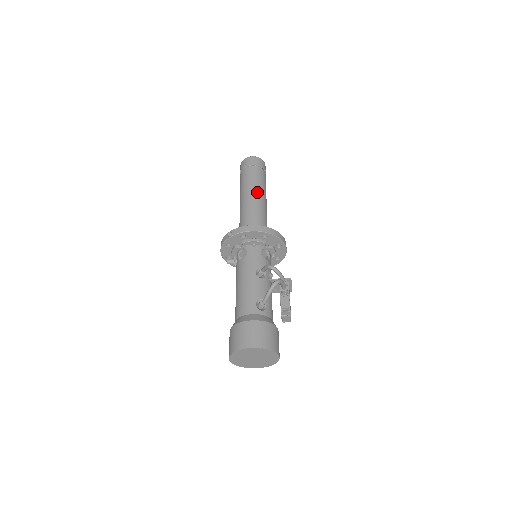
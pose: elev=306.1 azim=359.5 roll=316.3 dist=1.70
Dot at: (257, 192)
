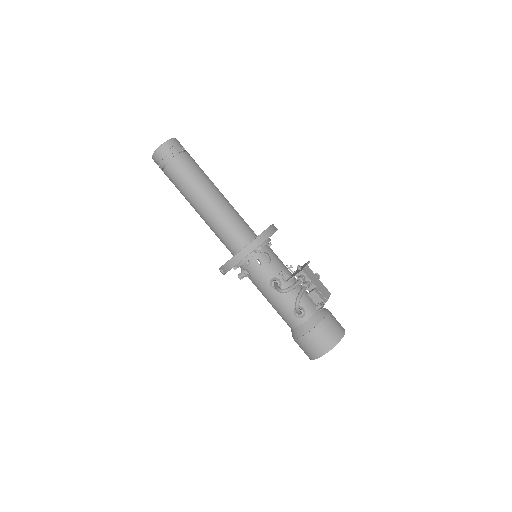
Dot at: (199, 195)
